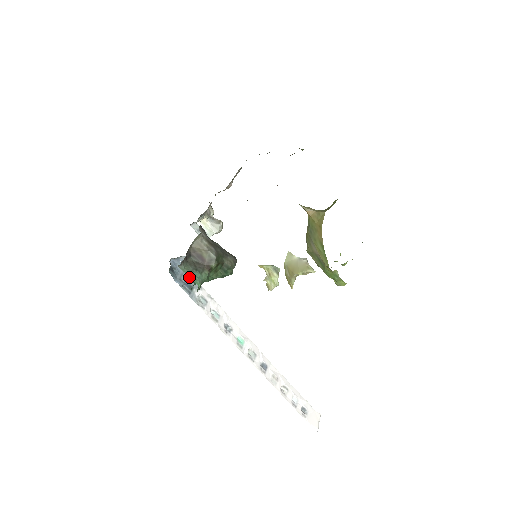
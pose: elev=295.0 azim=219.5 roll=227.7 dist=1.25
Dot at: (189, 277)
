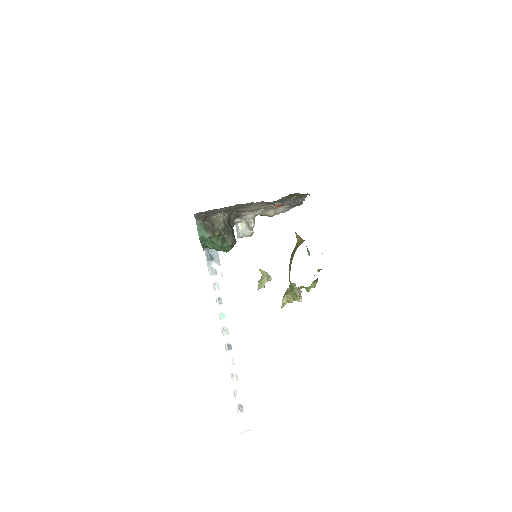
Dot at: (197, 228)
